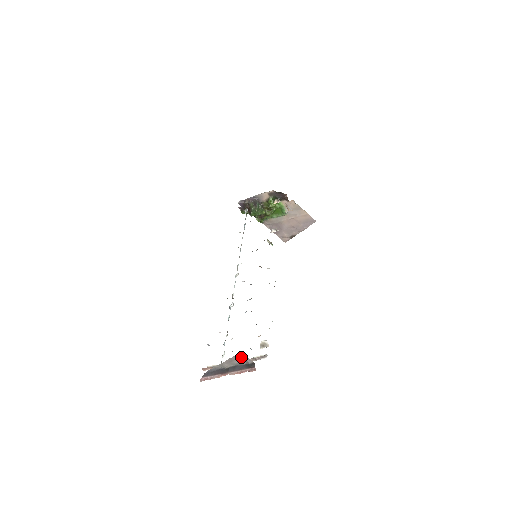
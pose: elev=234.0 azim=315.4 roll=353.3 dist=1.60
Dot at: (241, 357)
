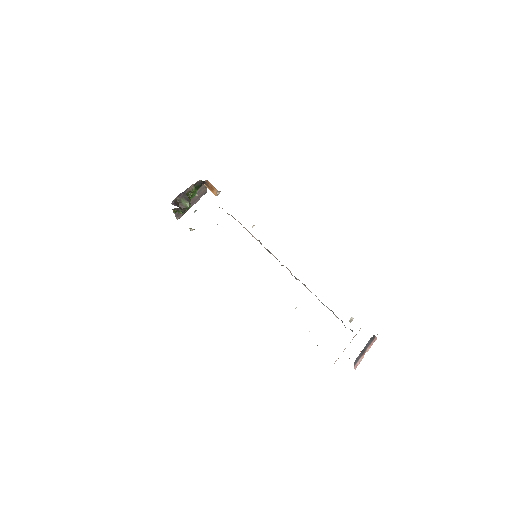
Dot at: occluded
